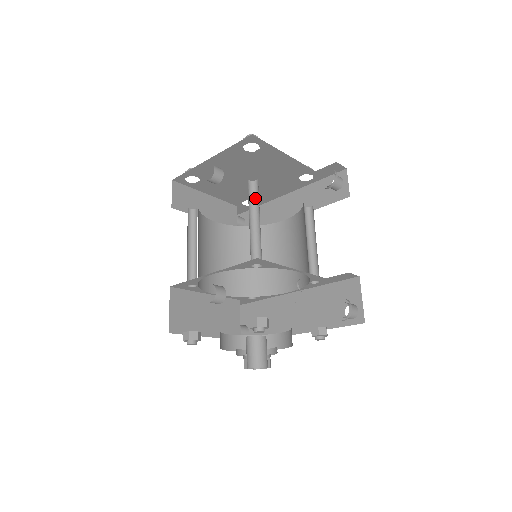
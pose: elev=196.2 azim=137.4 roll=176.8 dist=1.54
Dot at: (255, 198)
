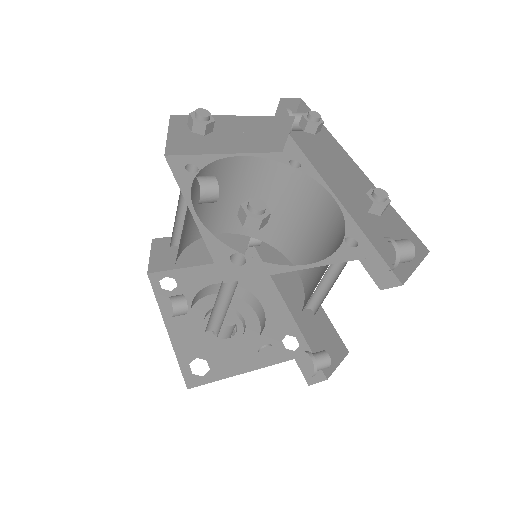
Dot at: occluded
